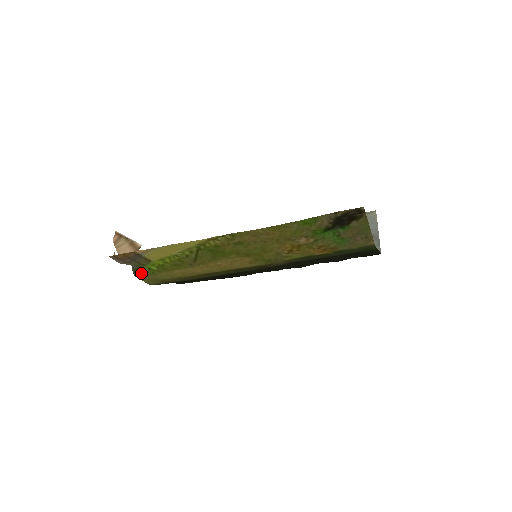
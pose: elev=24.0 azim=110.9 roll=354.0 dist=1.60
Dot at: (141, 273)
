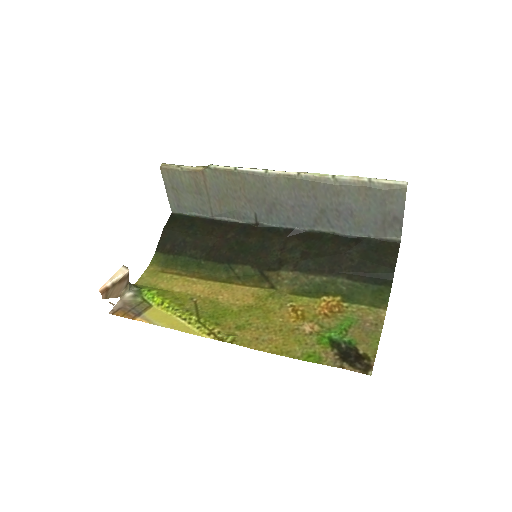
Dot at: (141, 286)
